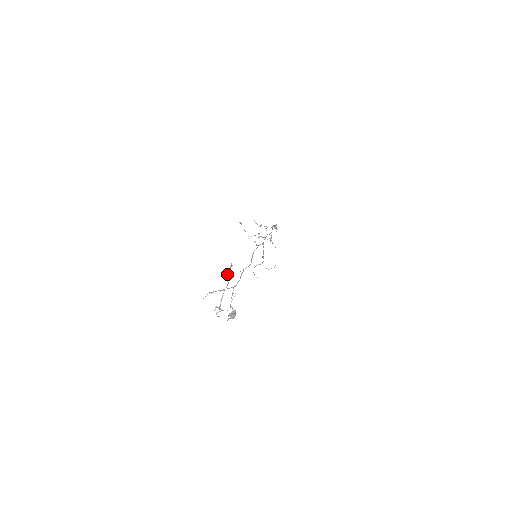
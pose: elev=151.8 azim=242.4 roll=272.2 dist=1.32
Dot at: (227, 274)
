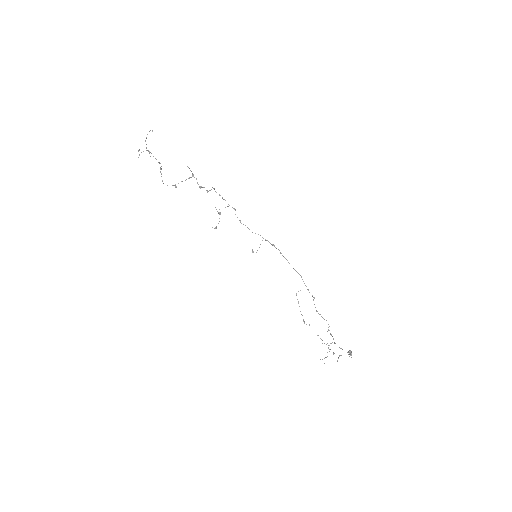
Dot at: occluded
